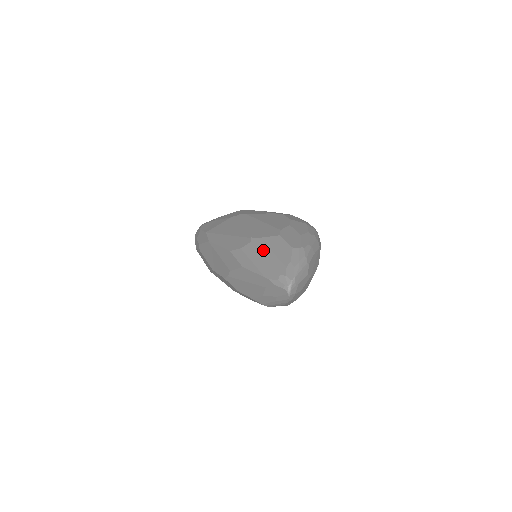
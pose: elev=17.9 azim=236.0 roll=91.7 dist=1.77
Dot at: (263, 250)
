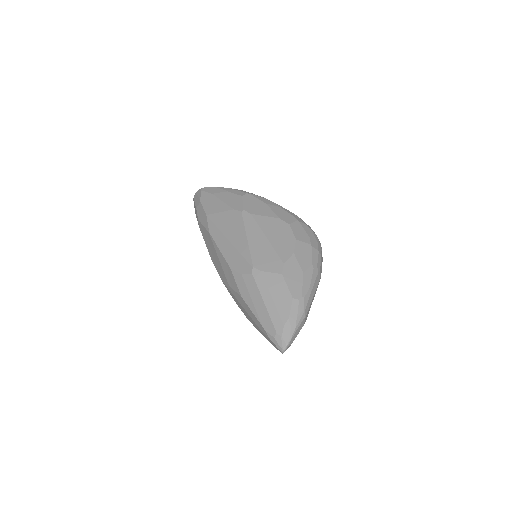
Dot at: (263, 292)
